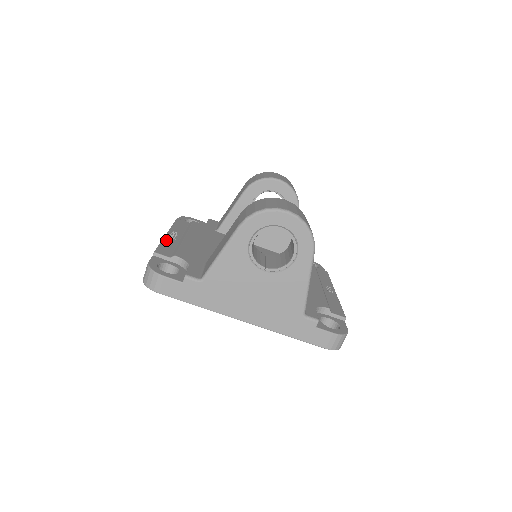
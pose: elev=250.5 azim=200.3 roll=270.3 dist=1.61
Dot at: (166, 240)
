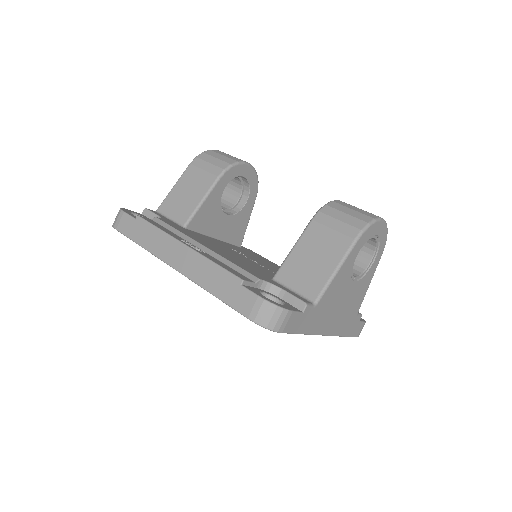
Dot at: (207, 256)
